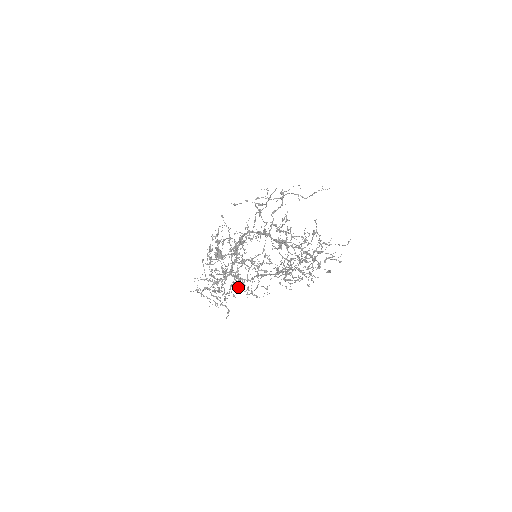
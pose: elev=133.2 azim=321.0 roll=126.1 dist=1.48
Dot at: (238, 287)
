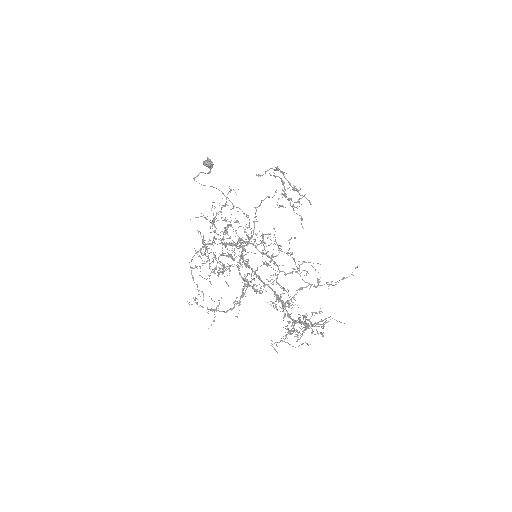
Dot at: occluded
